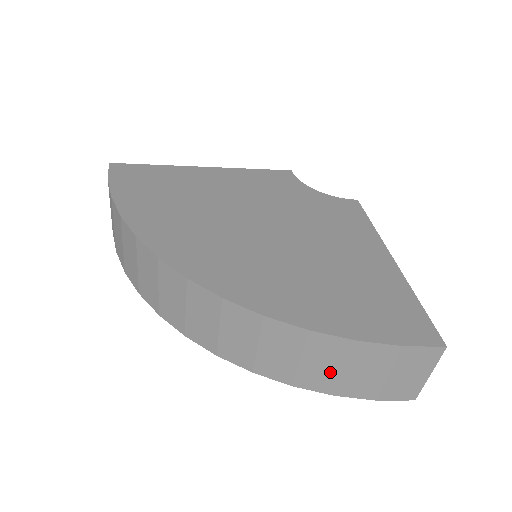
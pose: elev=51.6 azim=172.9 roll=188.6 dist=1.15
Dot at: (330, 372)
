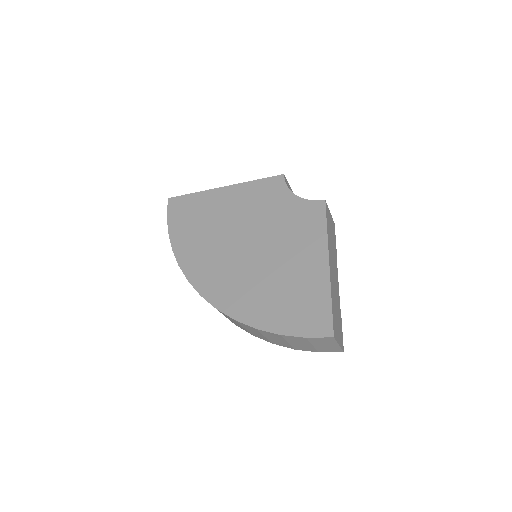
Dot at: (283, 342)
